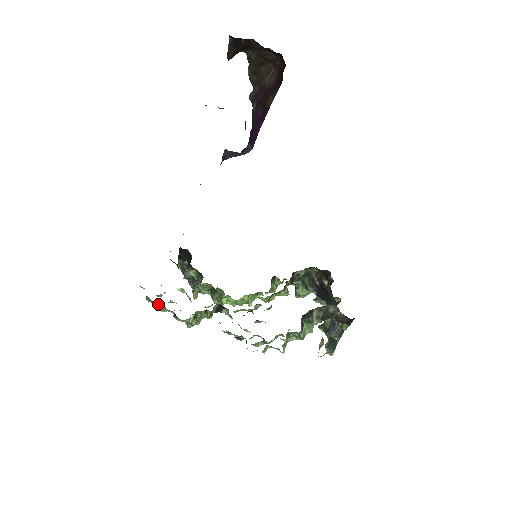
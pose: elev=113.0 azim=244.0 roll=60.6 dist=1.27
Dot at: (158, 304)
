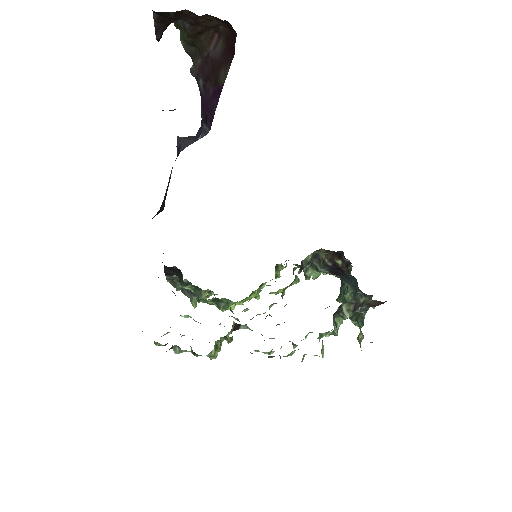
Dot at: (171, 348)
